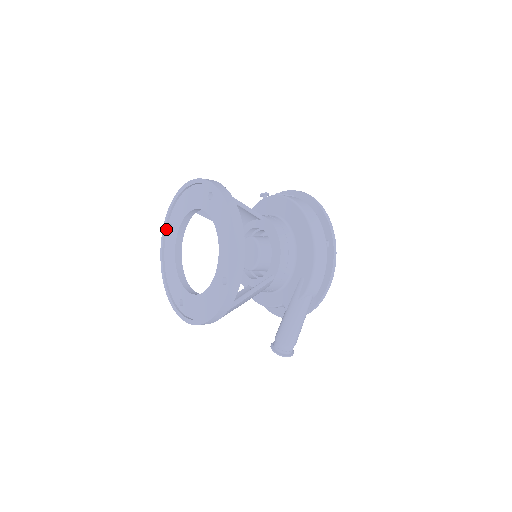
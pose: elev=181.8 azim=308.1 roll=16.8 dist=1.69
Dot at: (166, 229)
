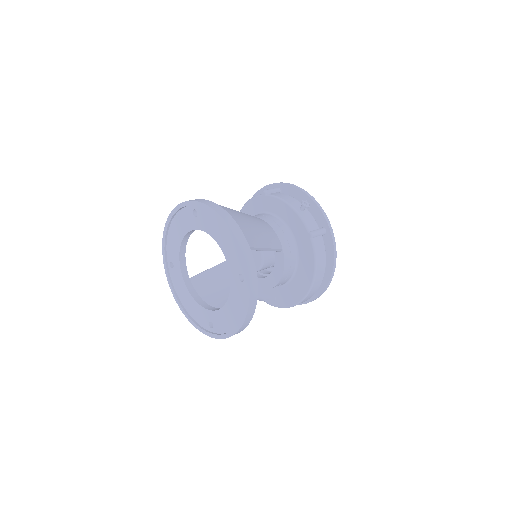
Dot at: (190, 205)
